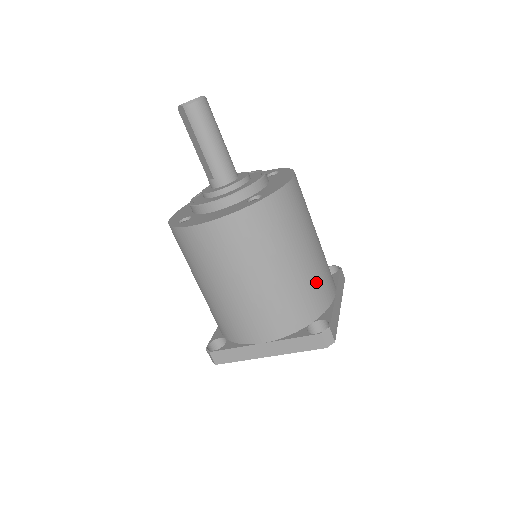
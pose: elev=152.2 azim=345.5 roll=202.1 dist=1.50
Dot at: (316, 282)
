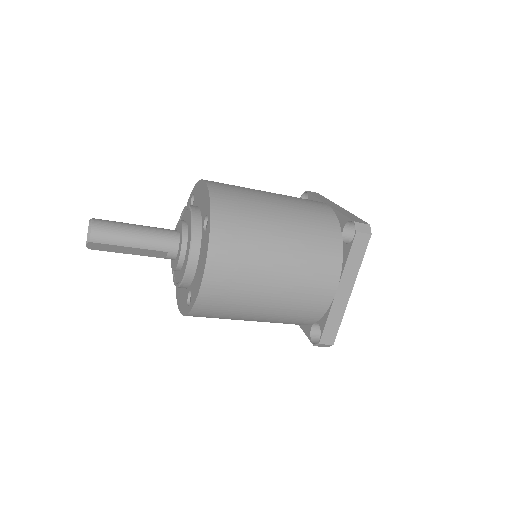
Dot at: (308, 213)
